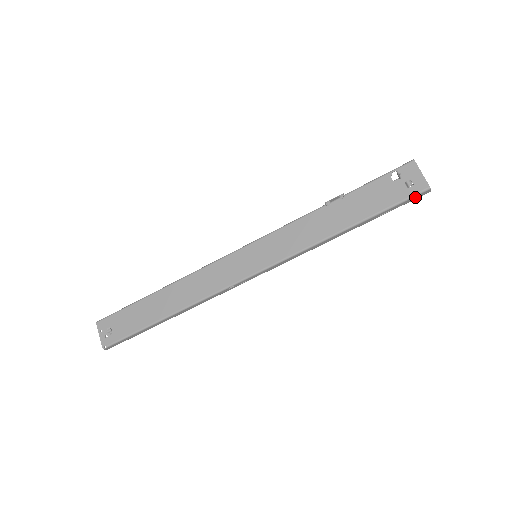
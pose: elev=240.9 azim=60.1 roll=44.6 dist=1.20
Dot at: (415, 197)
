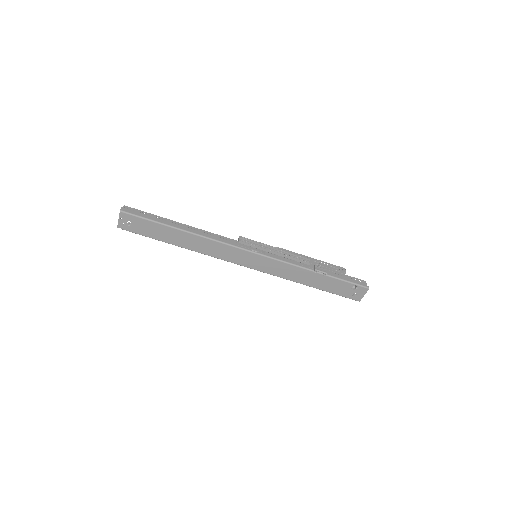
Dot at: (351, 298)
